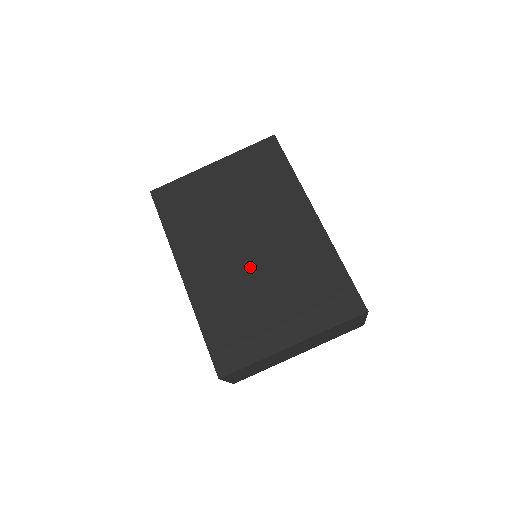
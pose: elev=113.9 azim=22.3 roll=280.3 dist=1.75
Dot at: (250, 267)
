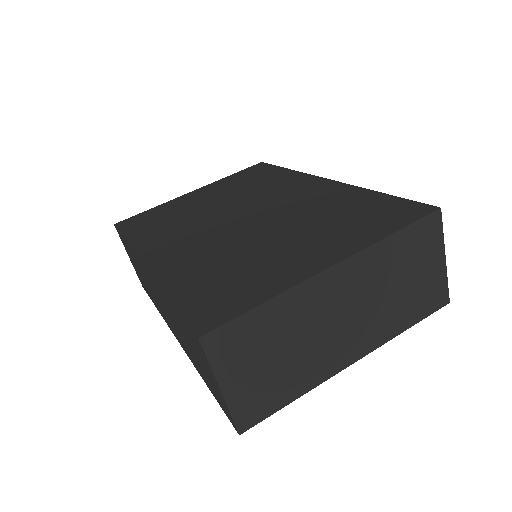
Dot at: (245, 229)
